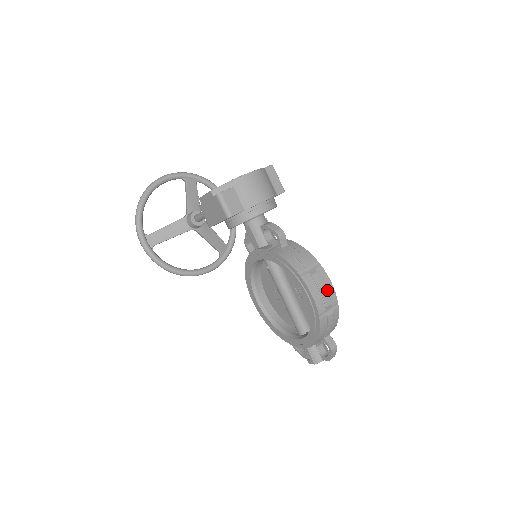
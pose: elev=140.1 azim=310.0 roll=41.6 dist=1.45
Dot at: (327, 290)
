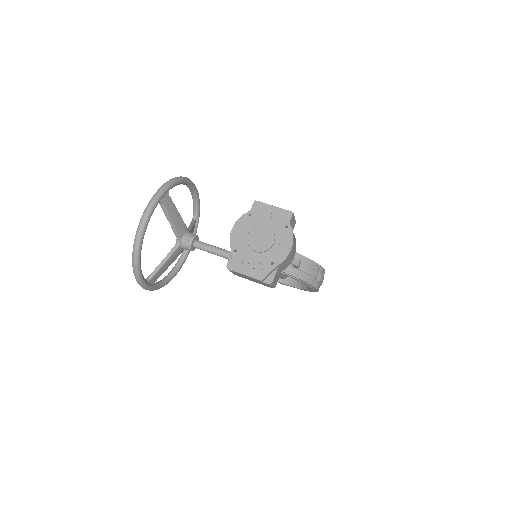
Dot at: occluded
